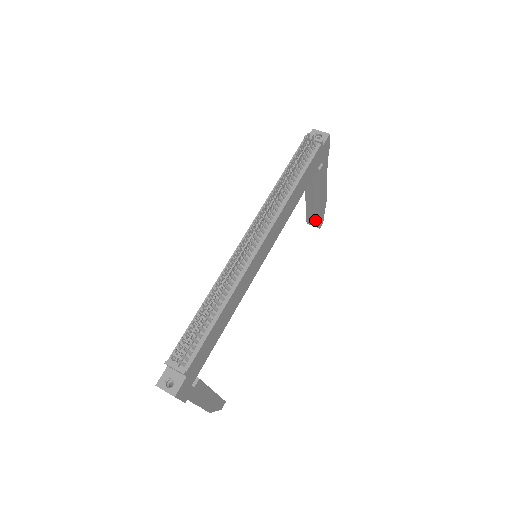
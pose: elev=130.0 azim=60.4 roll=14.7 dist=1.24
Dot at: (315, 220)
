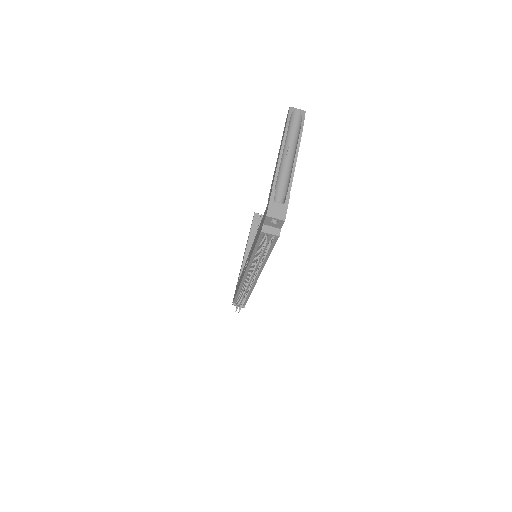
Dot at: occluded
